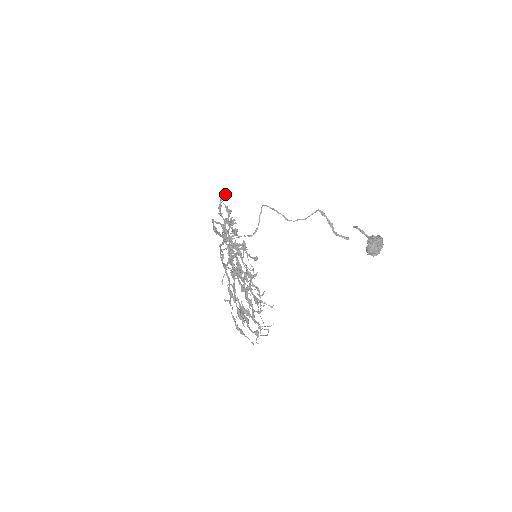
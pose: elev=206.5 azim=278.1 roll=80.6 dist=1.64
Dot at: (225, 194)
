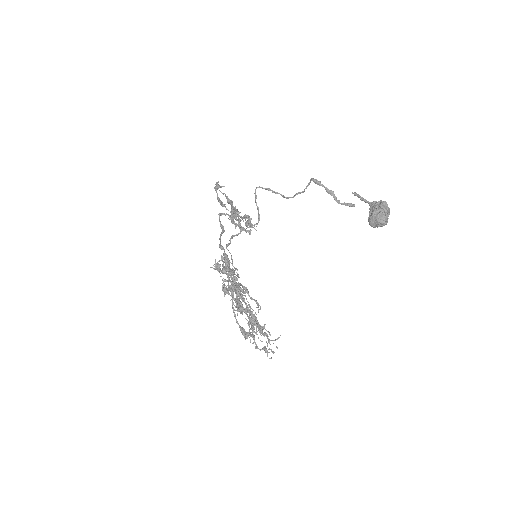
Dot at: (219, 185)
